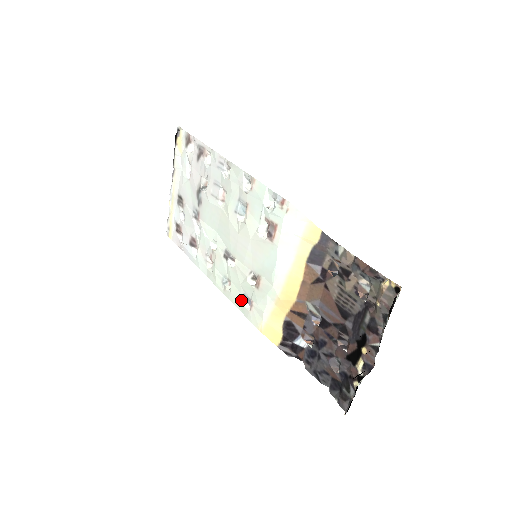
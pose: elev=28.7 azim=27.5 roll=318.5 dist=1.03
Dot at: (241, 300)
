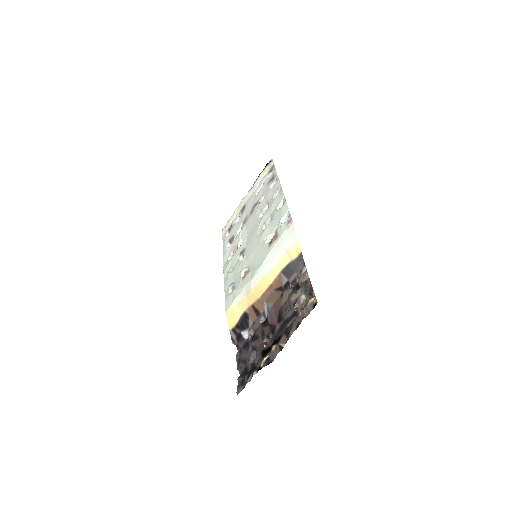
Dot at: (230, 286)
